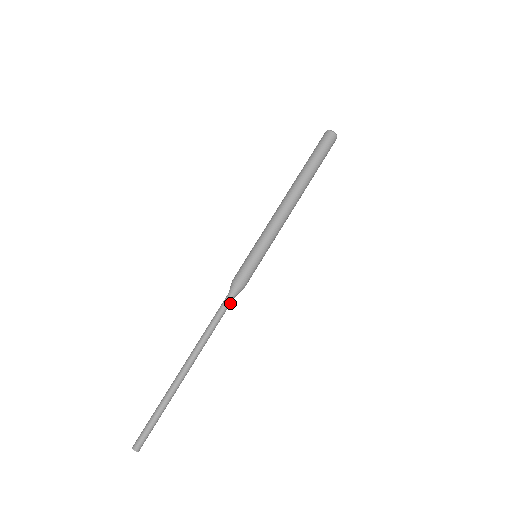
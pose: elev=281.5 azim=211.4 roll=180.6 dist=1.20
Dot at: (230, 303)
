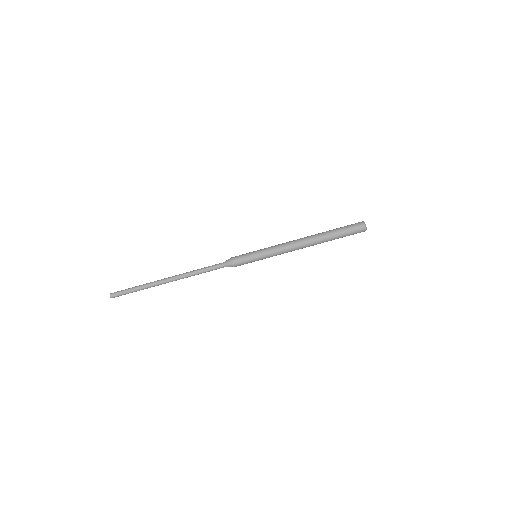
Dot at: (219, 268)
